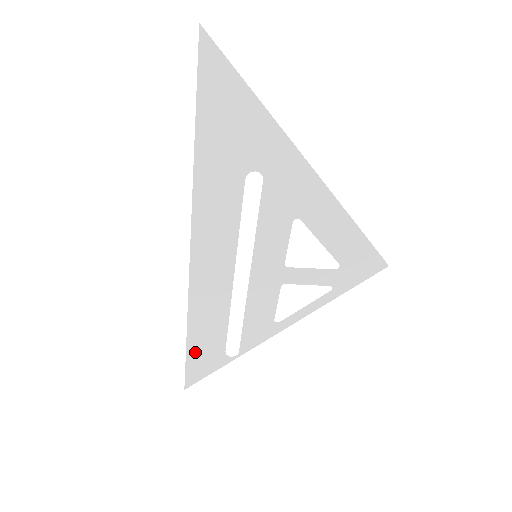
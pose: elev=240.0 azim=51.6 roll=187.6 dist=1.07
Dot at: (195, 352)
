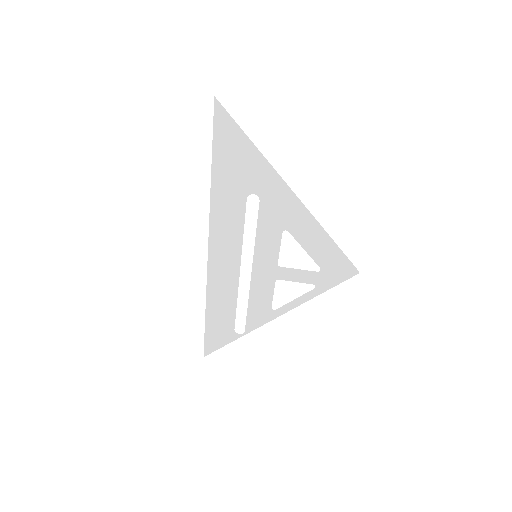
Dot at: (212, 327)
